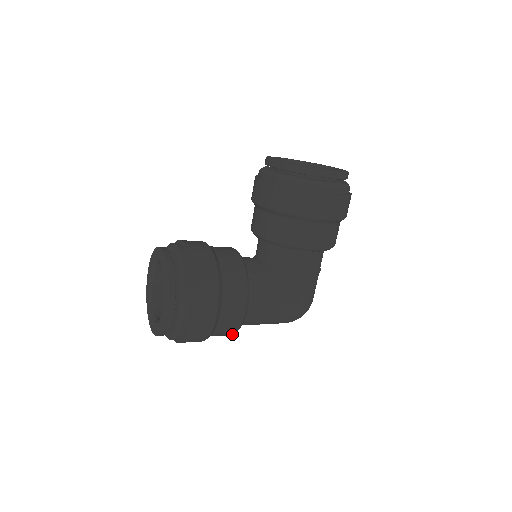
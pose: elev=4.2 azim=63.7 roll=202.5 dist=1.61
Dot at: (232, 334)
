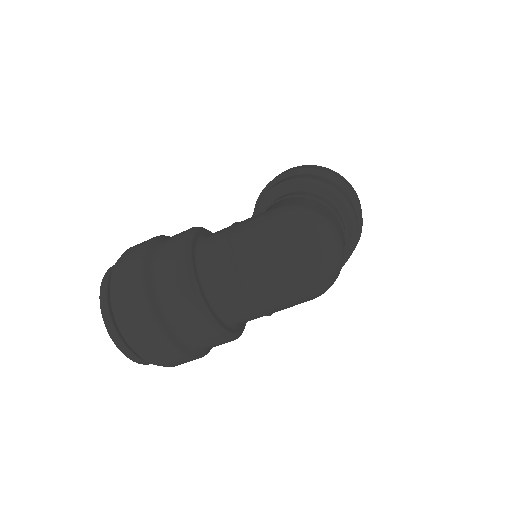
Dot at: (183, 265)
